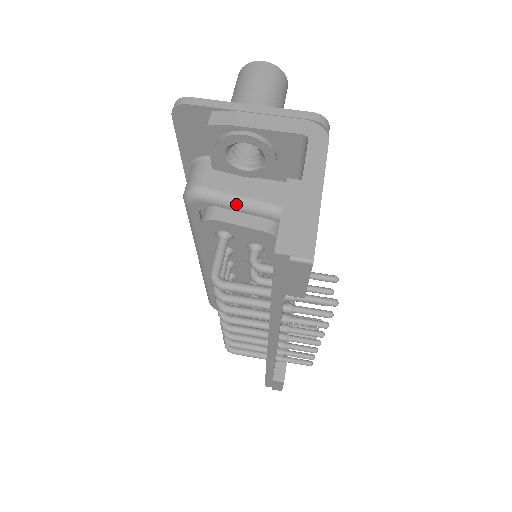
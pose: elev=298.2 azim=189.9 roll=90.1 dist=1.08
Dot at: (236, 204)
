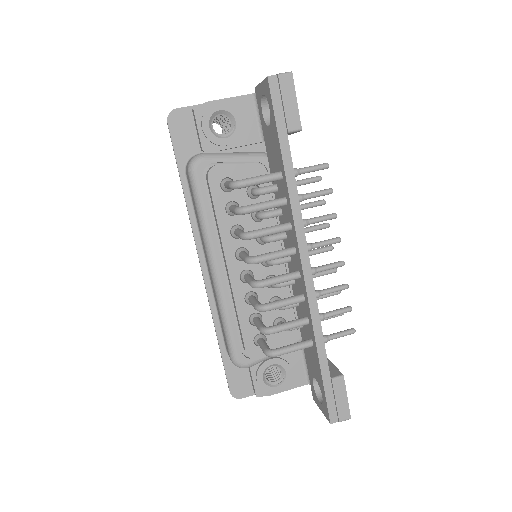
Dot at: (228, 156)
